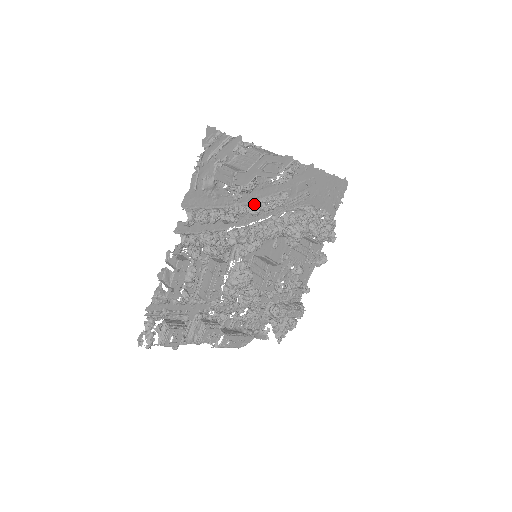
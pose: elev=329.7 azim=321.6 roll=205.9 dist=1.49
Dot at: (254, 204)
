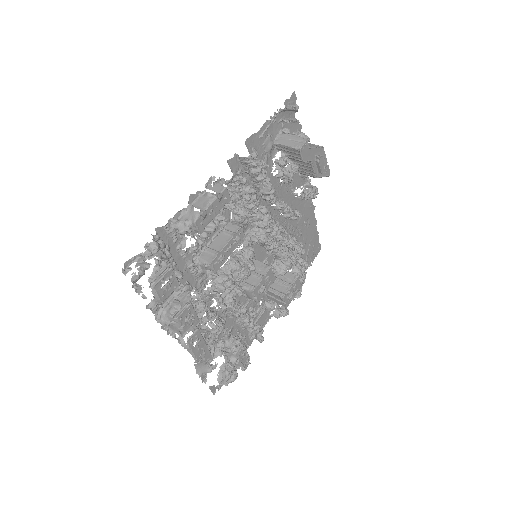
Dot at: (278, 200)
